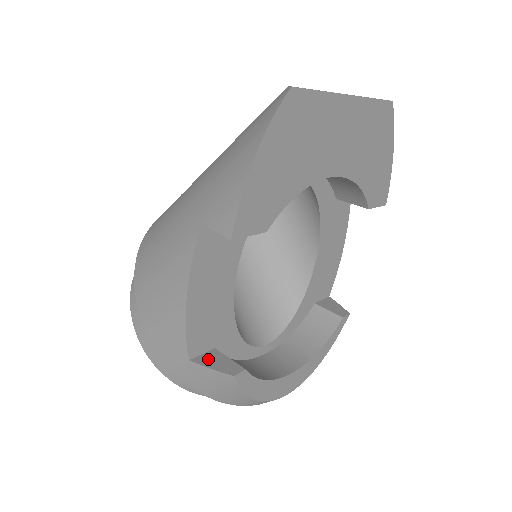
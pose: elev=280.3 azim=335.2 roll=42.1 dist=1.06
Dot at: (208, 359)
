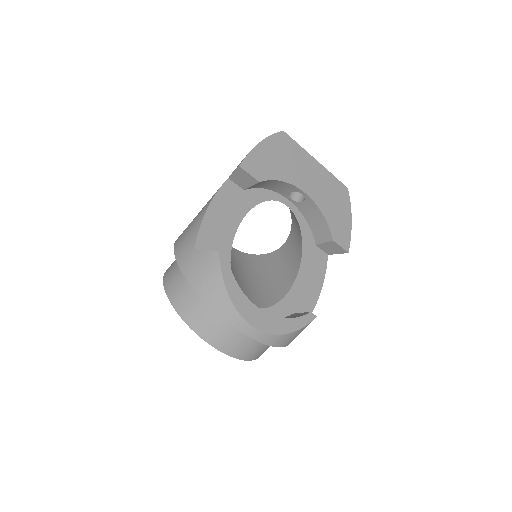
Dot at: occluded
